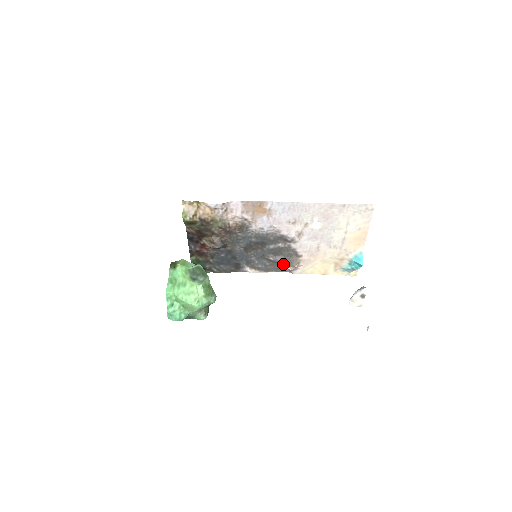
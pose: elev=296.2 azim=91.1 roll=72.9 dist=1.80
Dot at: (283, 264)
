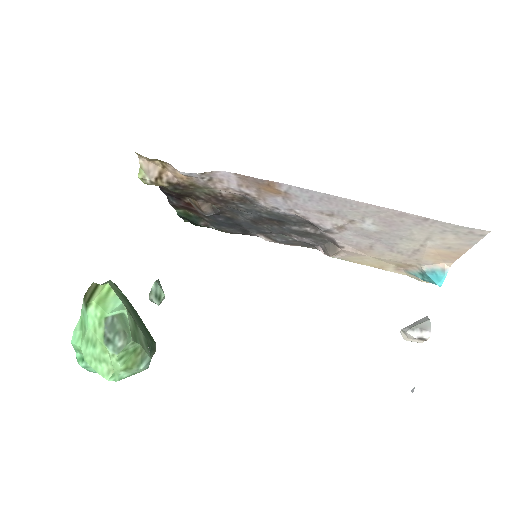
Dot at: occluded
